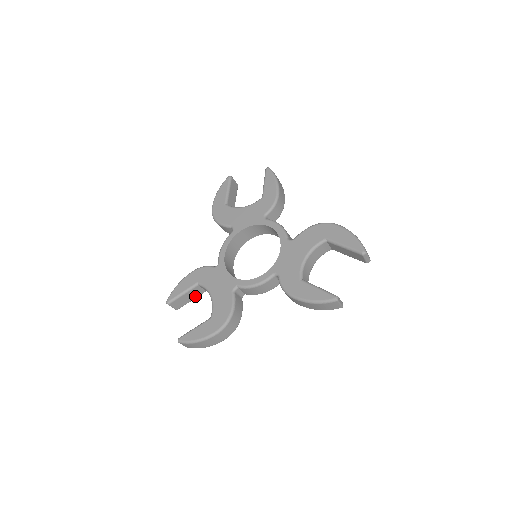
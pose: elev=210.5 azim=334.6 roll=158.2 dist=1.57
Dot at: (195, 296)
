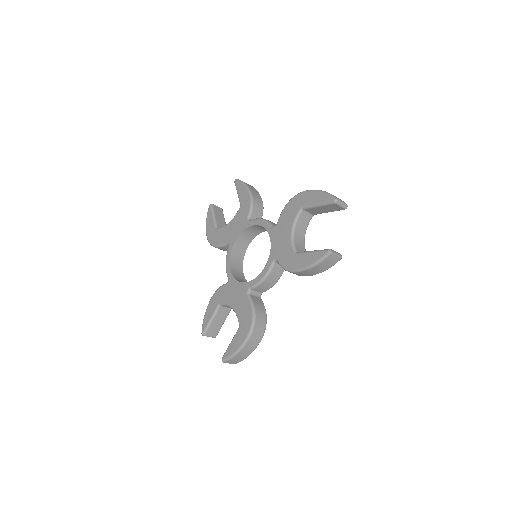
Dot at: (224, 317)
